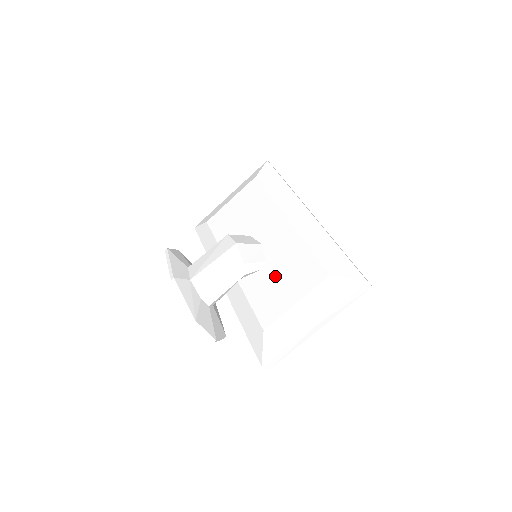
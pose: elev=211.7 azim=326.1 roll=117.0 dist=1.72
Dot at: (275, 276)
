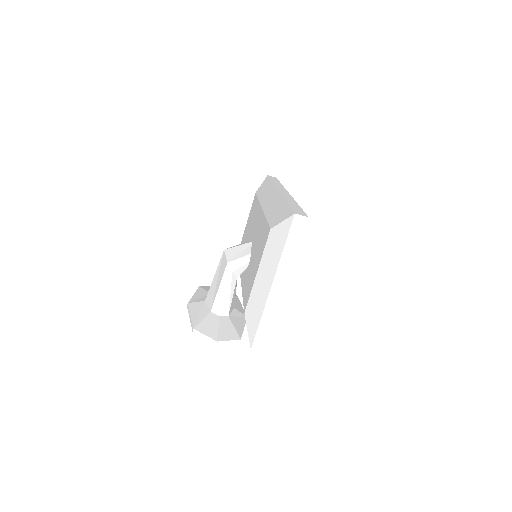
Dot at: (252, 260)
